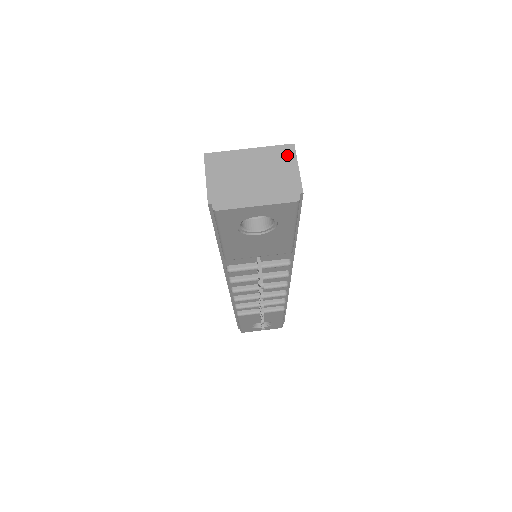
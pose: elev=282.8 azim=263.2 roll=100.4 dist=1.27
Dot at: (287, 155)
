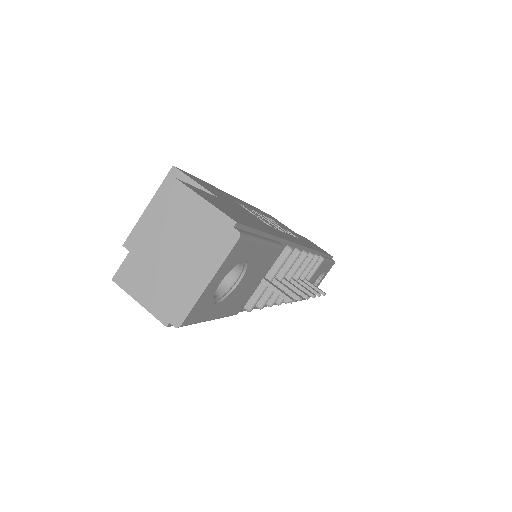
Dot at: (182, 198)
